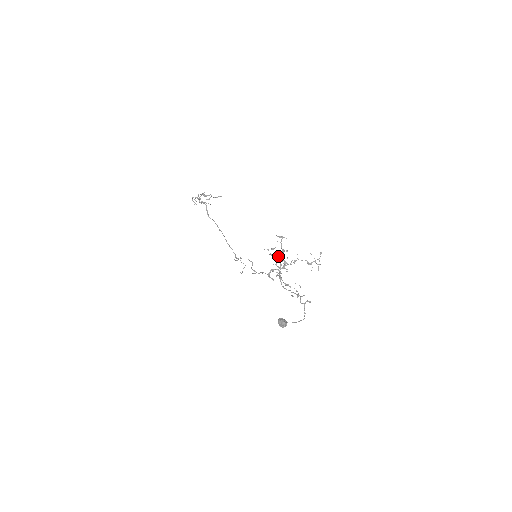
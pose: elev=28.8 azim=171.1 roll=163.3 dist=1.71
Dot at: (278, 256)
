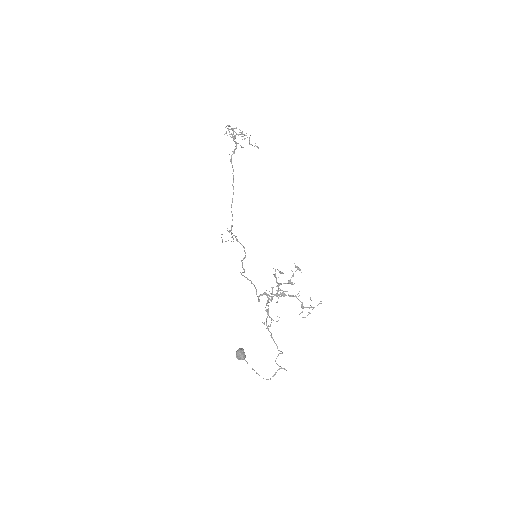
Dot at: (281, 283)
